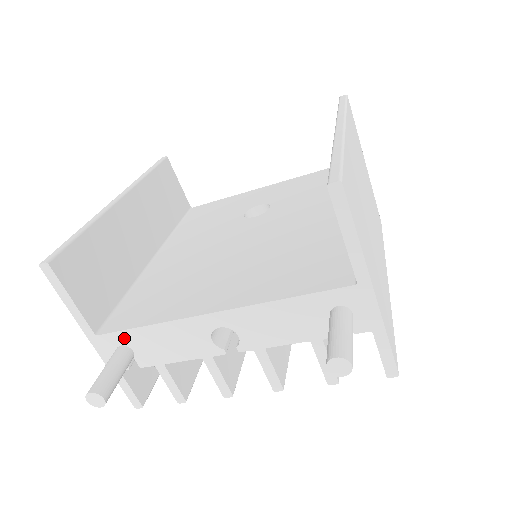
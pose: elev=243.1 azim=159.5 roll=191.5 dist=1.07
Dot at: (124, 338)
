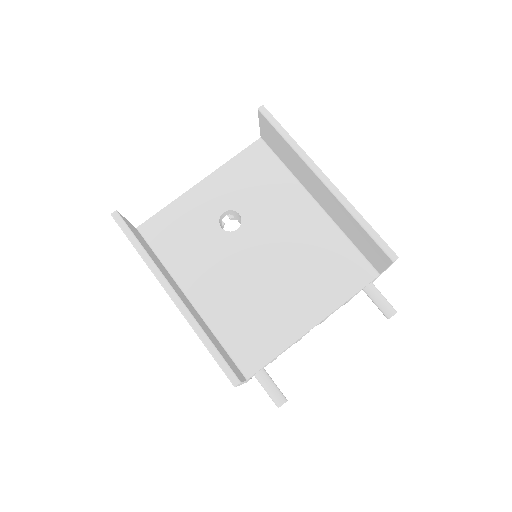
Dot at: occluded
